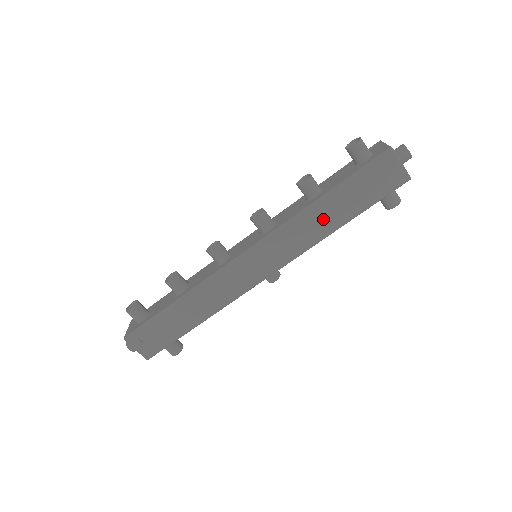
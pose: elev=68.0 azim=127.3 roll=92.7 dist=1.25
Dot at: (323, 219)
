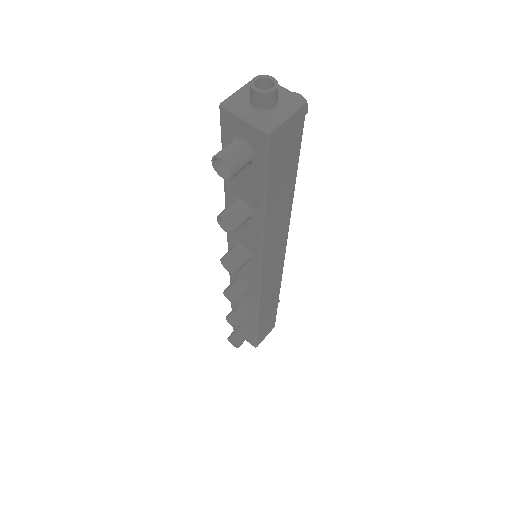
Dot at: (279, 212)
